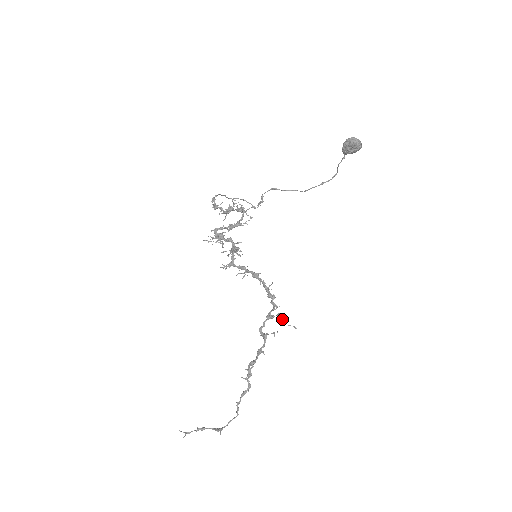
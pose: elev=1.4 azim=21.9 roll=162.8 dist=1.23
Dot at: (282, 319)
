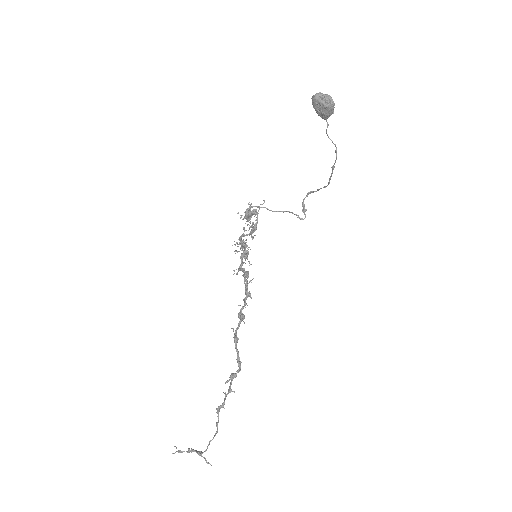
Dot at: (238, 314)
